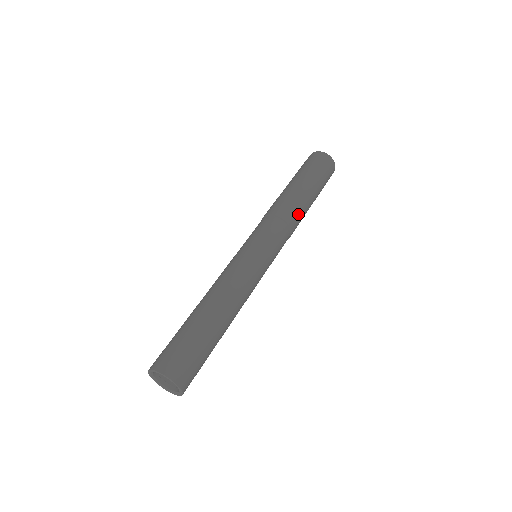
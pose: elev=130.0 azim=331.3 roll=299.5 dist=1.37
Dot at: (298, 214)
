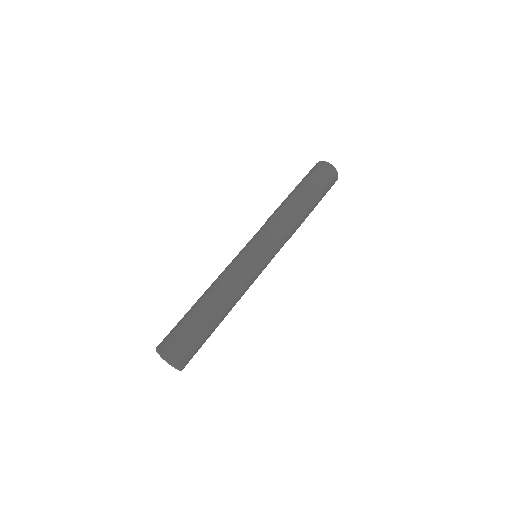
Dot at: (298, 223)
